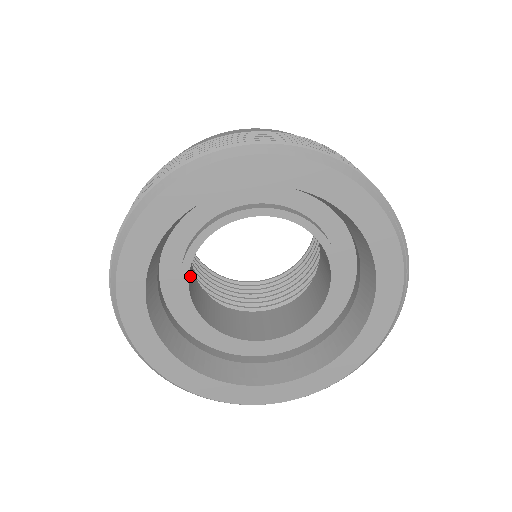
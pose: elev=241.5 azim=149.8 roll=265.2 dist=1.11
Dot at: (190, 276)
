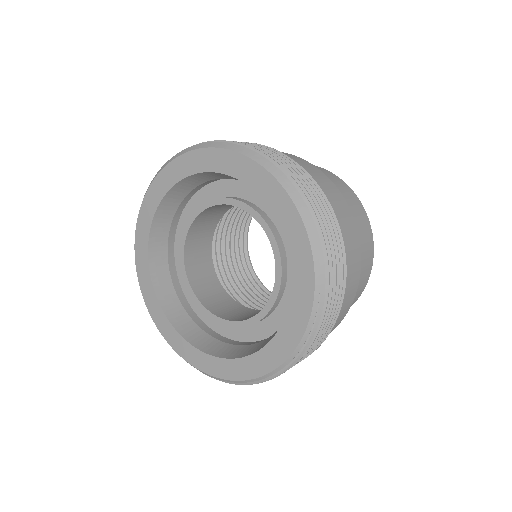
Dot at: (202, 227)
